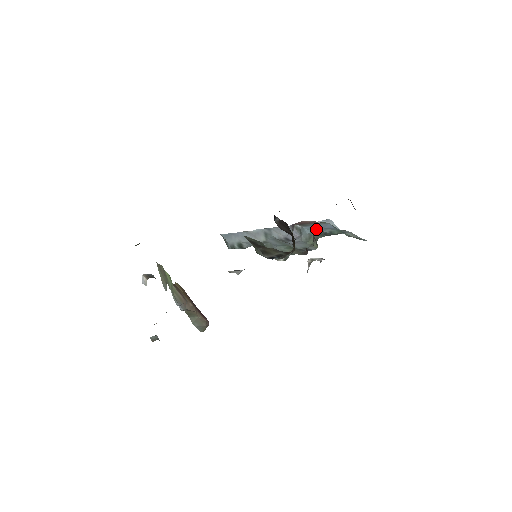
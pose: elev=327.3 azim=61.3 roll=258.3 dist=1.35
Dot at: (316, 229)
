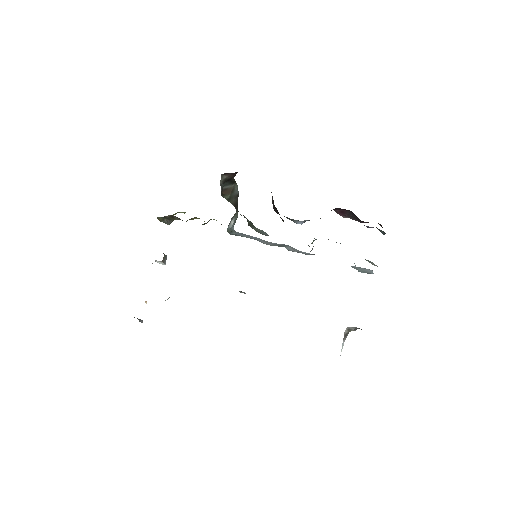
Dot at: occluded
